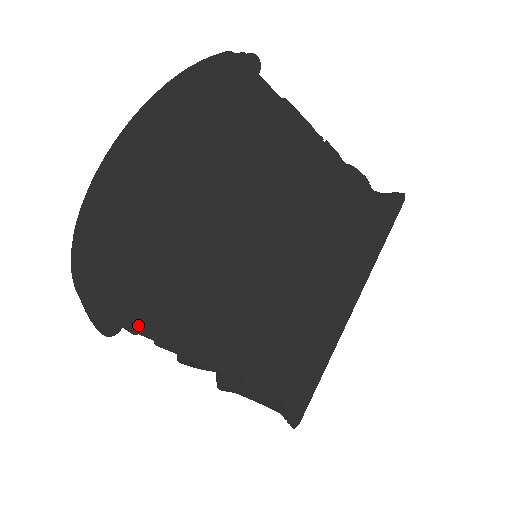
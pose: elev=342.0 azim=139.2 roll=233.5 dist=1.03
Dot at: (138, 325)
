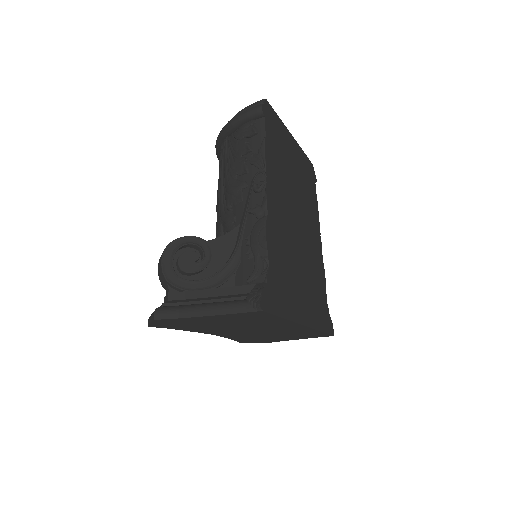
Dot at: (267, 126)
